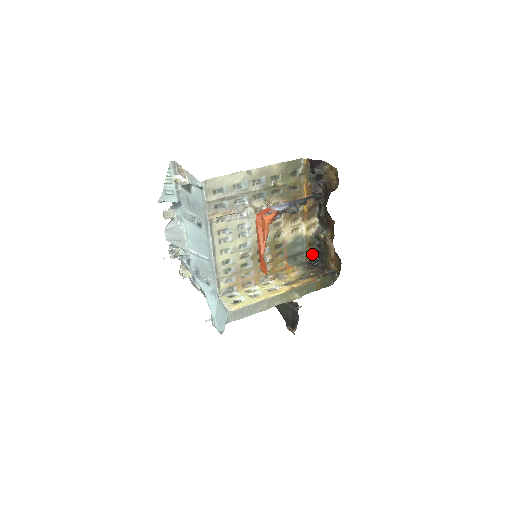
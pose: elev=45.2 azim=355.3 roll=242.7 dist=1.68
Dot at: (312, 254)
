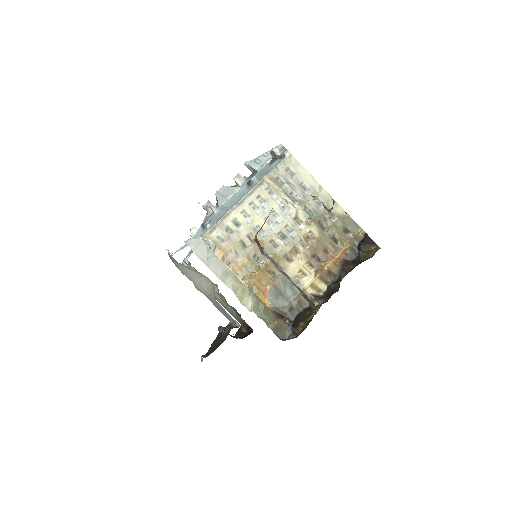
Dot at: (292, 312)
